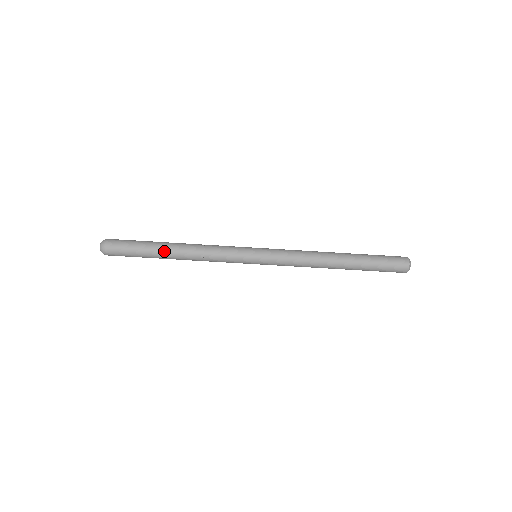
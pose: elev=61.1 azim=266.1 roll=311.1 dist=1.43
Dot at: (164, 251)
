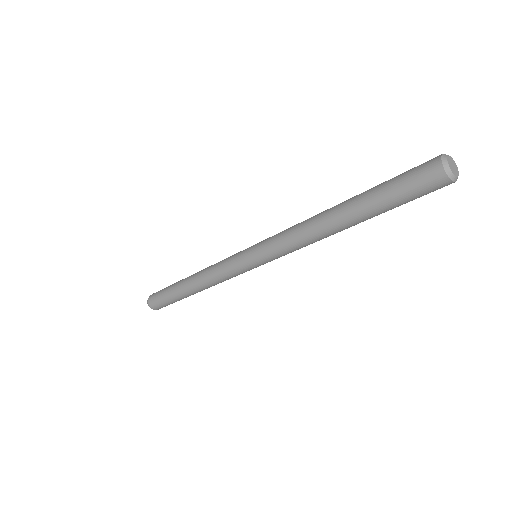
Dot at: (181, 286)
